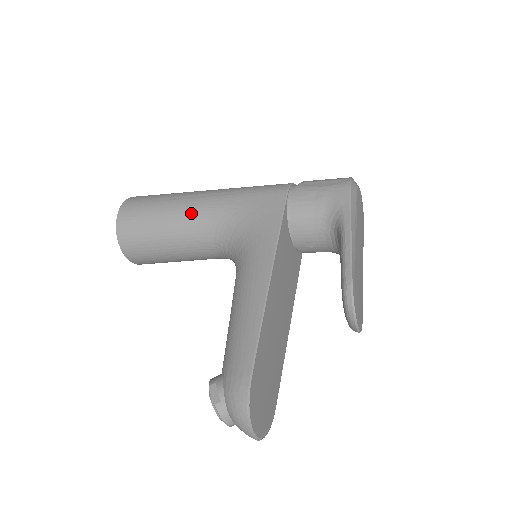
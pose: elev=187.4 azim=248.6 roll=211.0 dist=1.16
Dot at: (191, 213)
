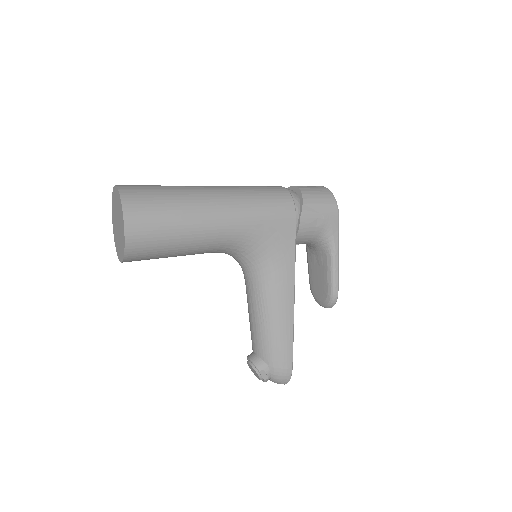
Dot at: (214, 237)
